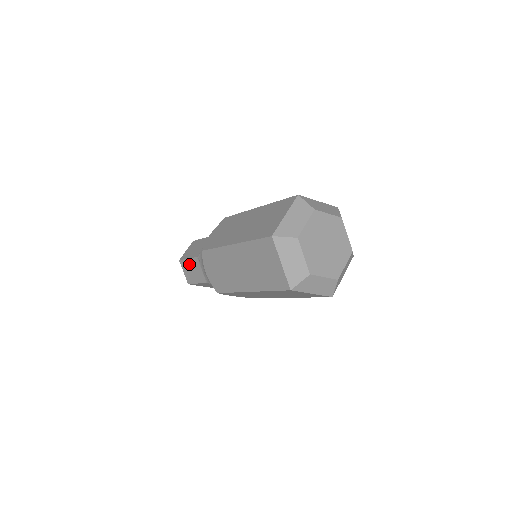
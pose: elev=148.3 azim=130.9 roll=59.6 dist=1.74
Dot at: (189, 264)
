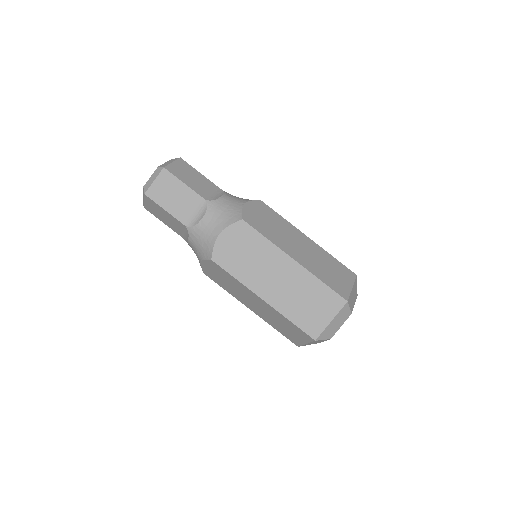
Dot at: (163, 212)
